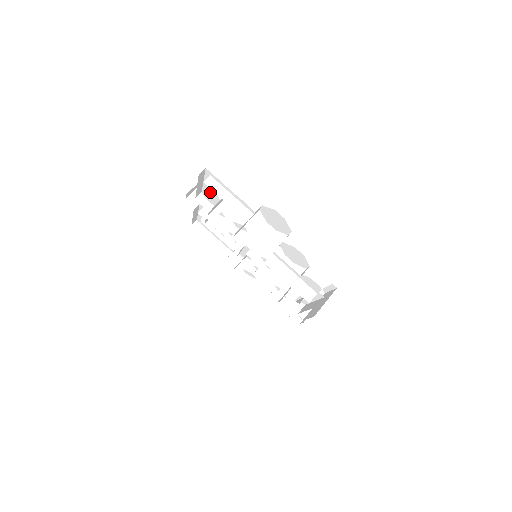
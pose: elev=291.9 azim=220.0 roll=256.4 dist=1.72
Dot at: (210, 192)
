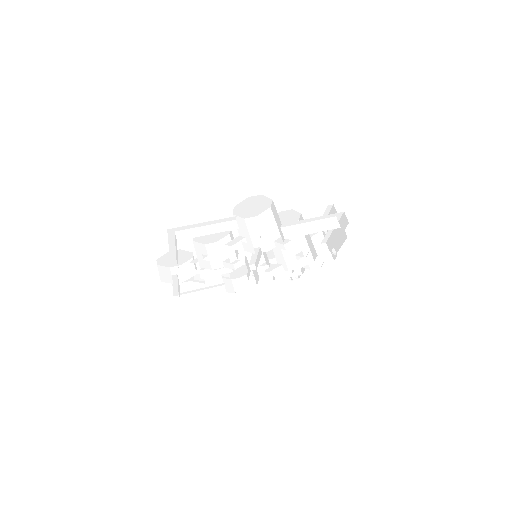
Dot at: occluded
